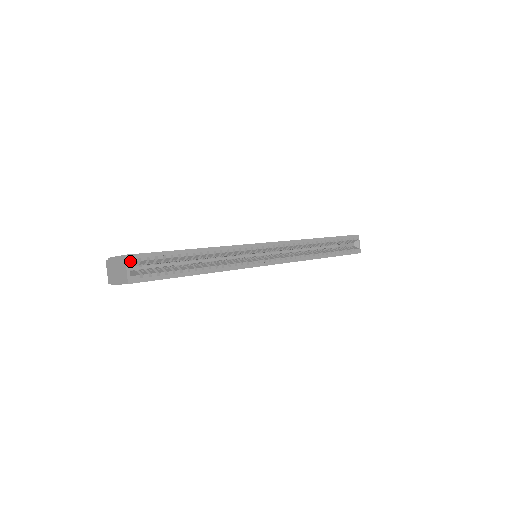
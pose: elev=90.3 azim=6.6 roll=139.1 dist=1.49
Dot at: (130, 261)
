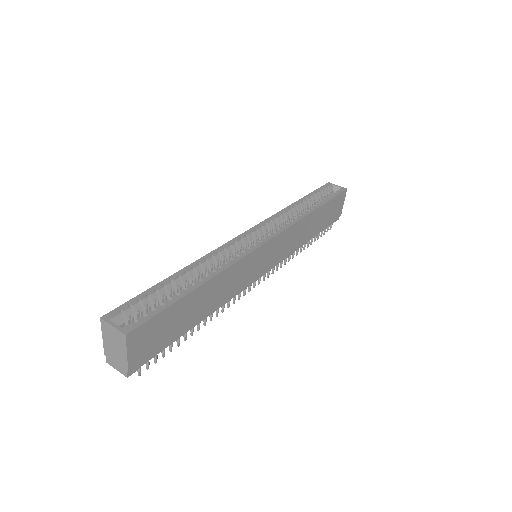
Dot at: (111, 319)
